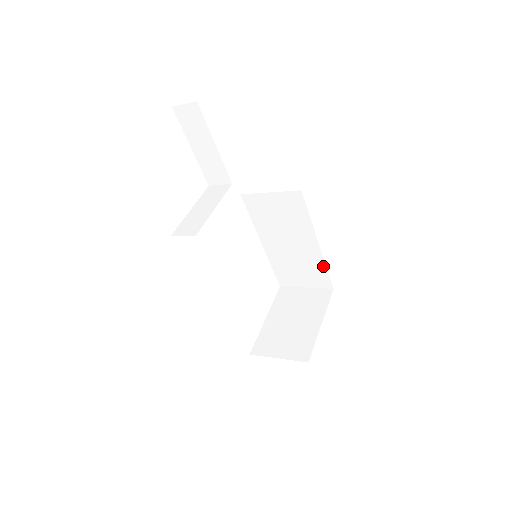
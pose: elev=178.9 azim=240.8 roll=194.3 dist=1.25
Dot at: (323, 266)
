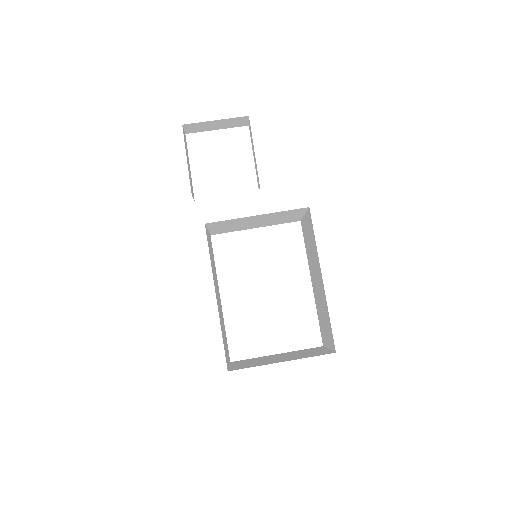
Dot at: (328, 313)
